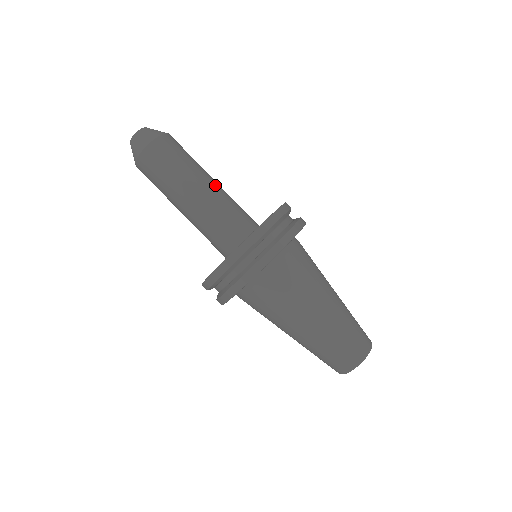
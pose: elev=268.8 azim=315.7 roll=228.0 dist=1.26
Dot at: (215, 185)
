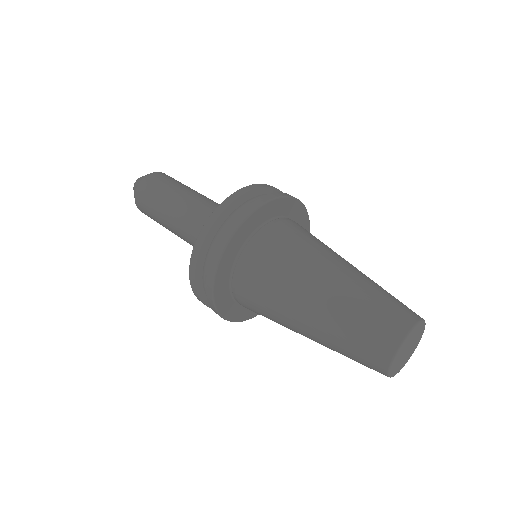
Dot at: (196, 199)
